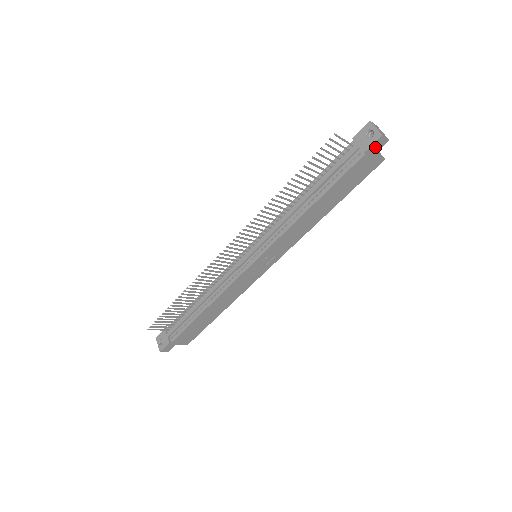
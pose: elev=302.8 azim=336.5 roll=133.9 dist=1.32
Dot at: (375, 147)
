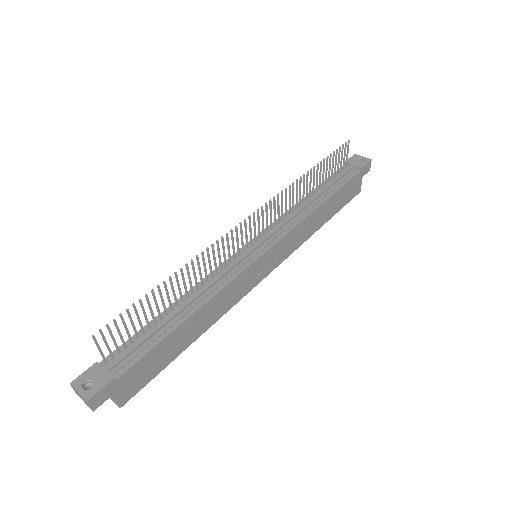
Dot at: (365, 169)
